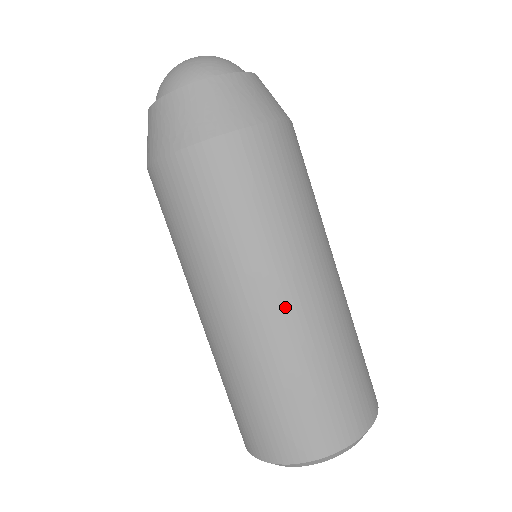
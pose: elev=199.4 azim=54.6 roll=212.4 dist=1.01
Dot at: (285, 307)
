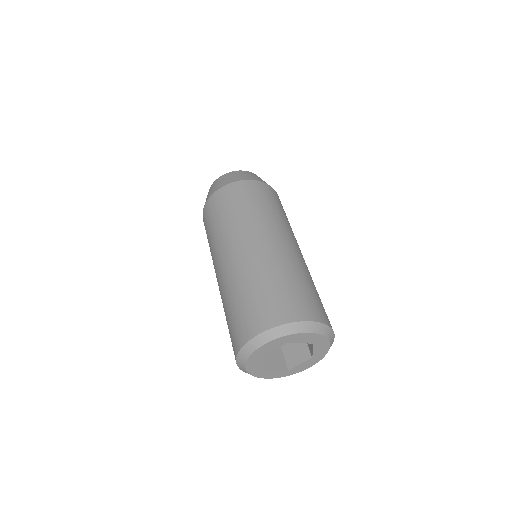
Dot at: (268, 243)
